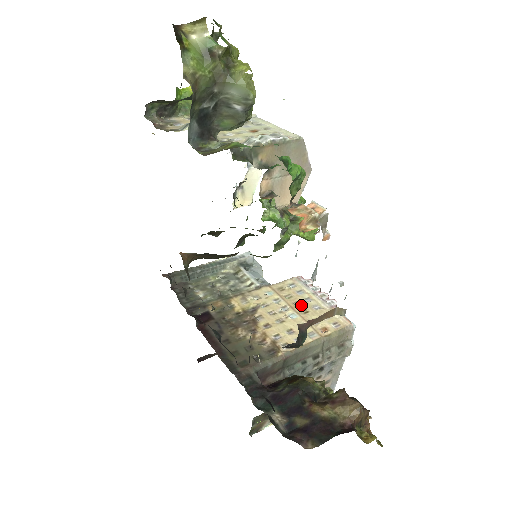
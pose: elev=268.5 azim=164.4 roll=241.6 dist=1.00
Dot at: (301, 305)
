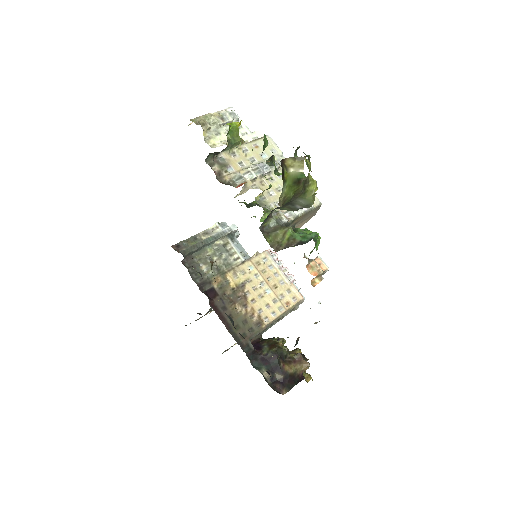
Dot at: (273, 281)
